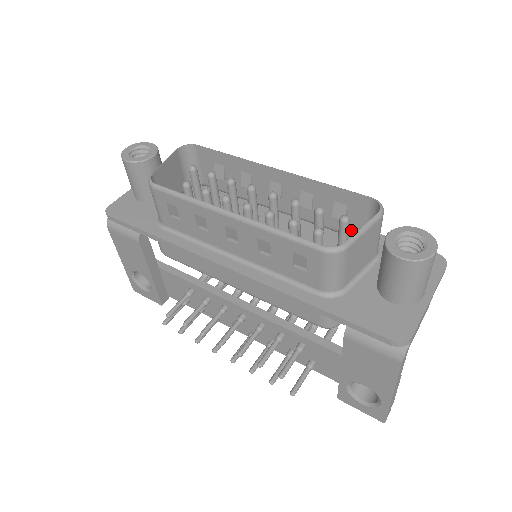
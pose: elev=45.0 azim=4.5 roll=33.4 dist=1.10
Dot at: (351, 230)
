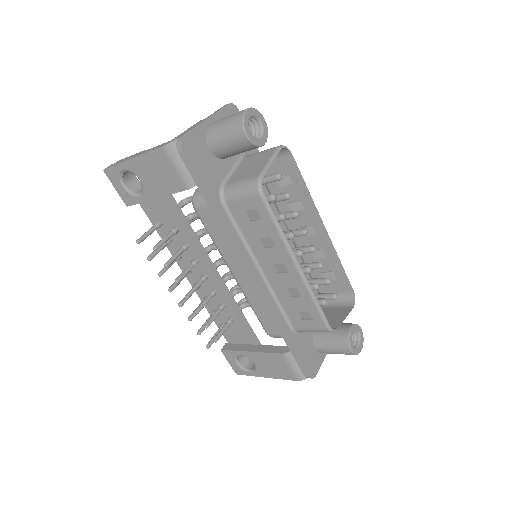
Dot at: occluded
